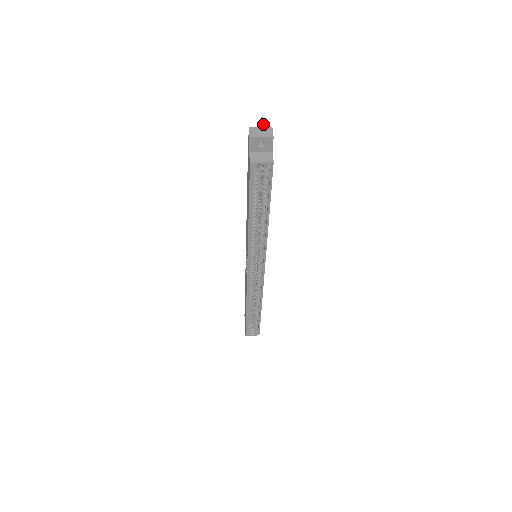
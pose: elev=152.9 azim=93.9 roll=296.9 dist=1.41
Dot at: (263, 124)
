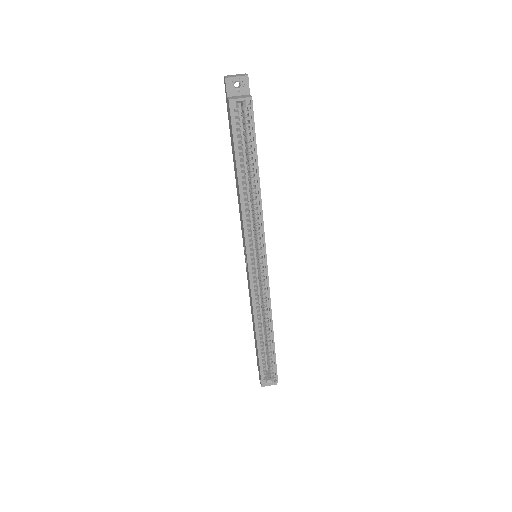
Dot at: occluded
